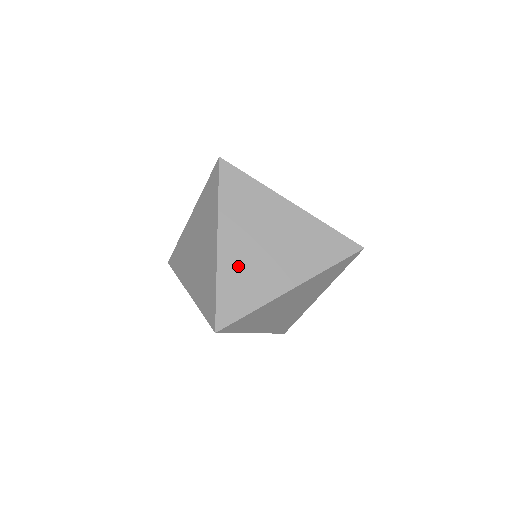
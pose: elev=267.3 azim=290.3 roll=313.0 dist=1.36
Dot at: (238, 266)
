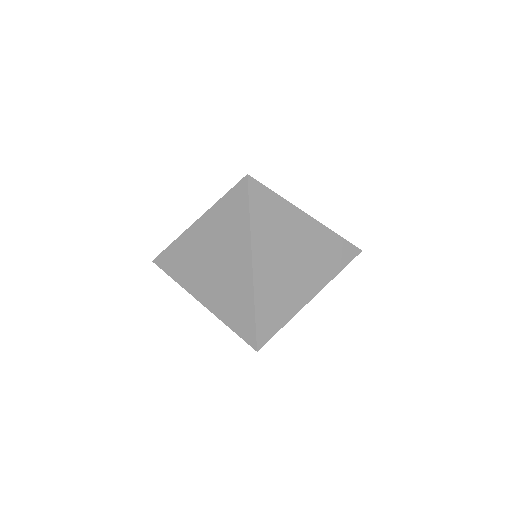
Dot at: (271, 285)
